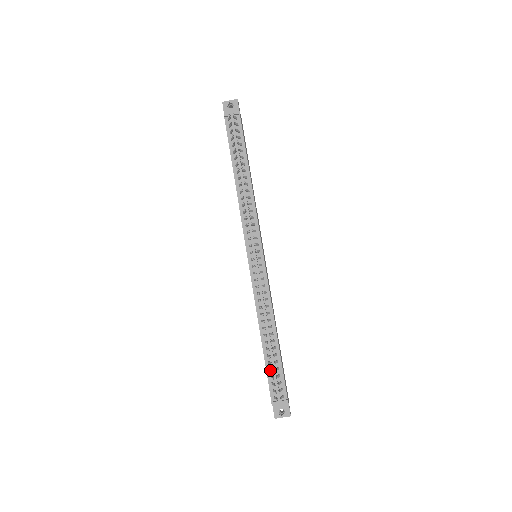
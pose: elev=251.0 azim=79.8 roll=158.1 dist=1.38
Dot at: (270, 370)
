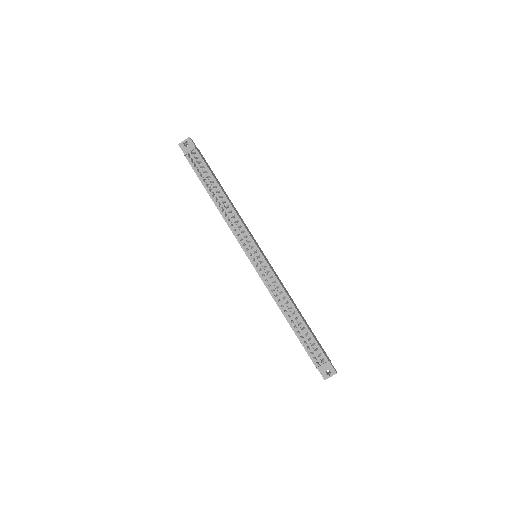
Dot at: (304, 343)
